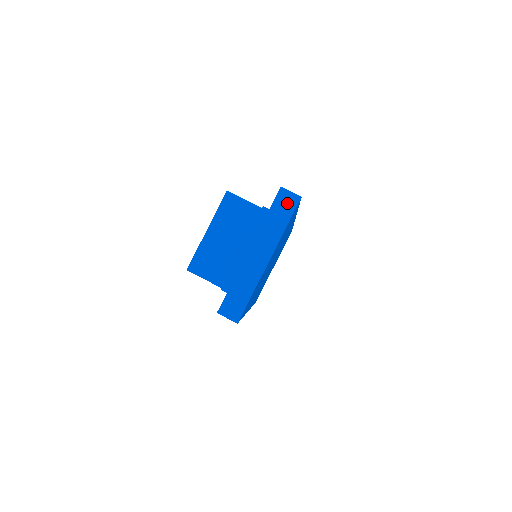
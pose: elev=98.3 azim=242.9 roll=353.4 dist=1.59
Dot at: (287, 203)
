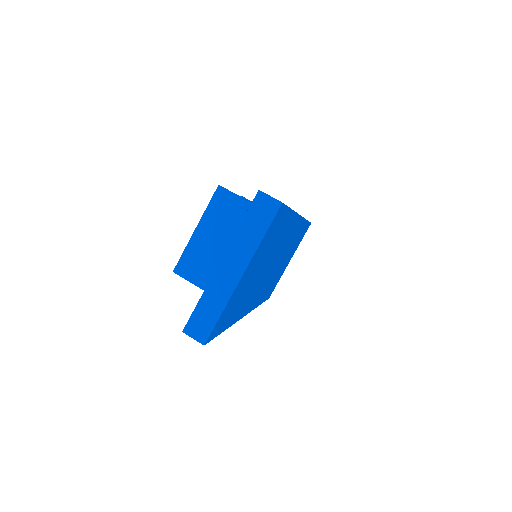
Dot at: (265, 209)
